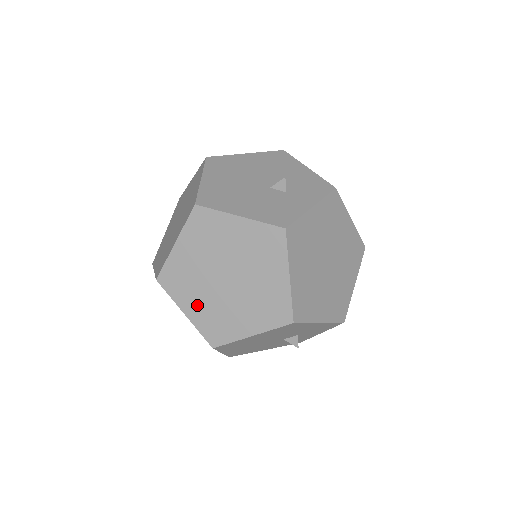
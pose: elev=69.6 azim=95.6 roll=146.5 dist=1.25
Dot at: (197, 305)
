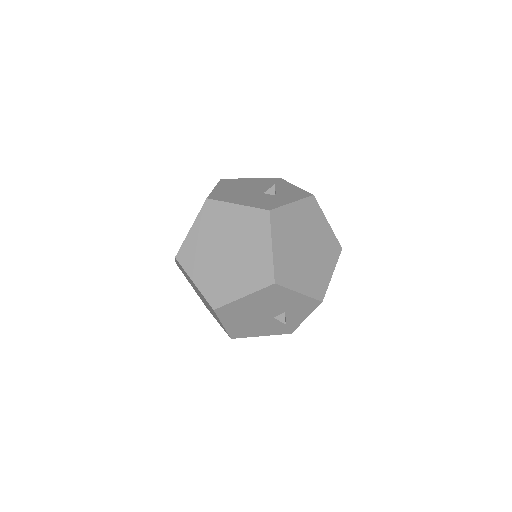
Dot at: (204, 275)
